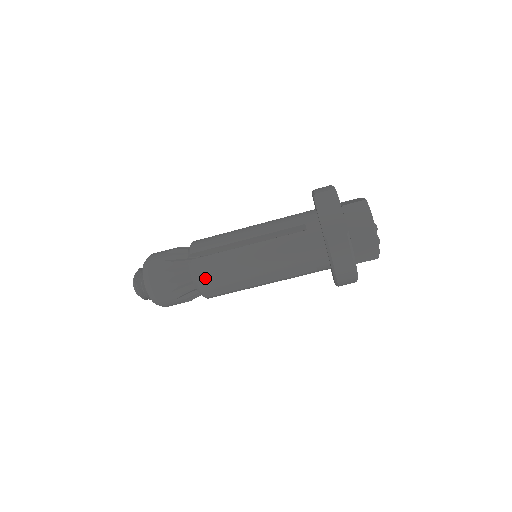
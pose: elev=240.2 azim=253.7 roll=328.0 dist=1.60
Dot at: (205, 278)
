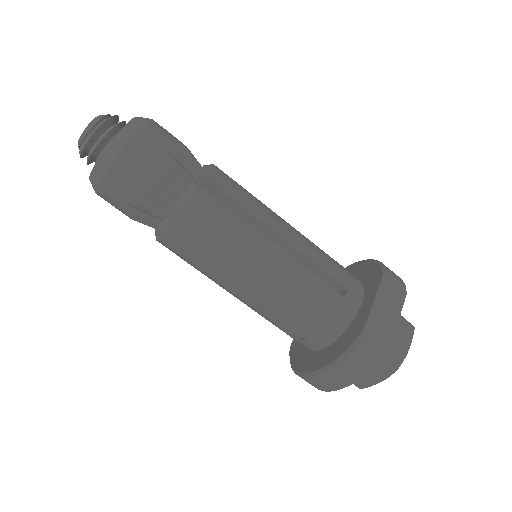
Dot at: (192, 223)
